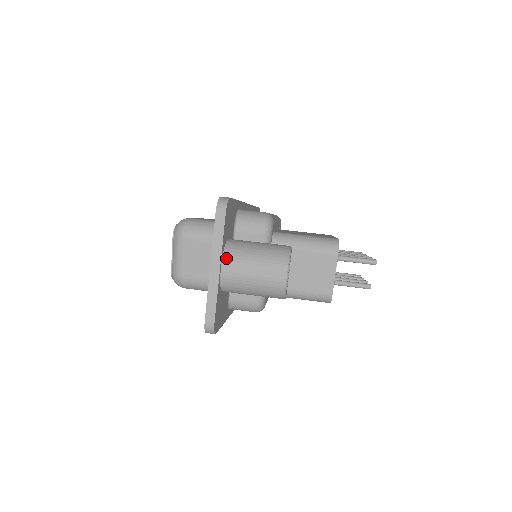
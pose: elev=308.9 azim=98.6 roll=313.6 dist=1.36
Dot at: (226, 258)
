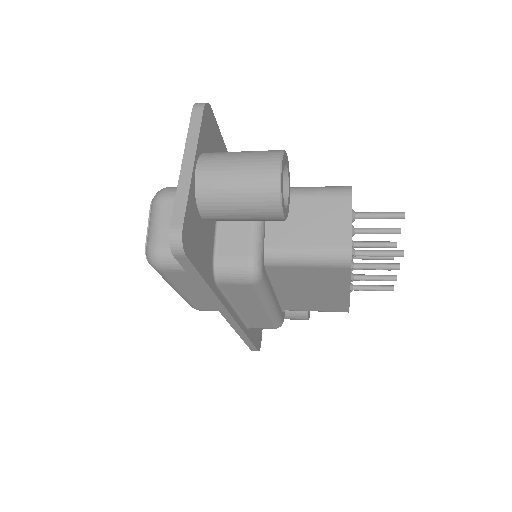
Dot at: (203, 158)
